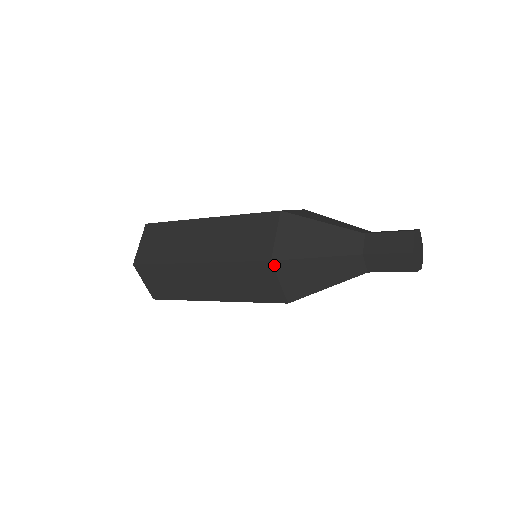
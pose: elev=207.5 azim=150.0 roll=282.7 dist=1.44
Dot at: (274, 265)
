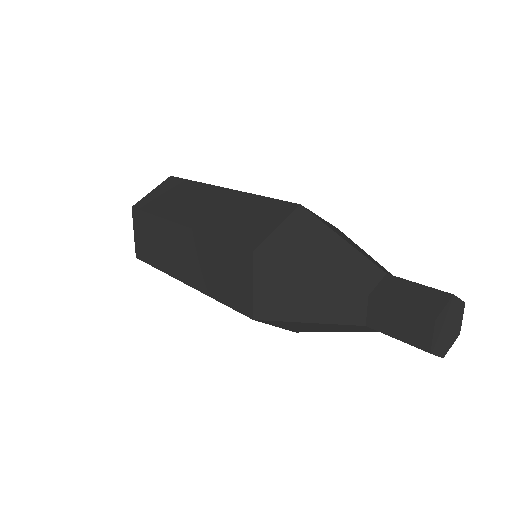
Dot at: (259, 321)
